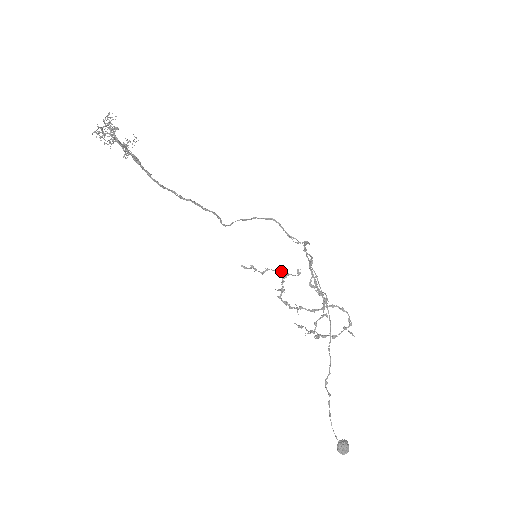
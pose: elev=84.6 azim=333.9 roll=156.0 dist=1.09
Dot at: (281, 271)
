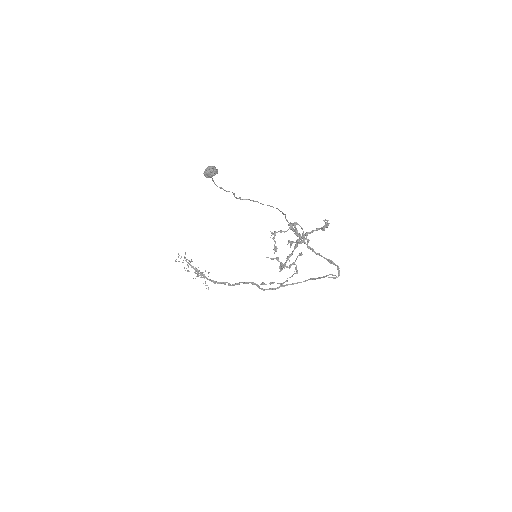
Dot at: (295, 273)
